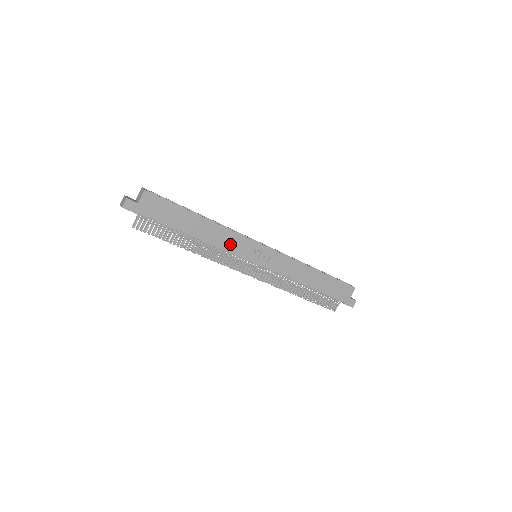
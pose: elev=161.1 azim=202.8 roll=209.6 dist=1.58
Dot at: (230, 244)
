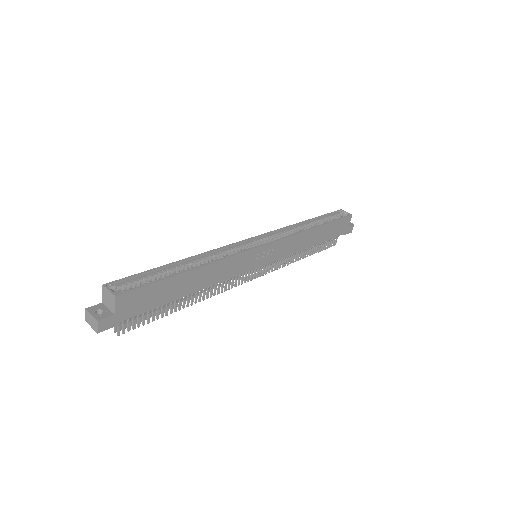
Dot at: (231, 270)
